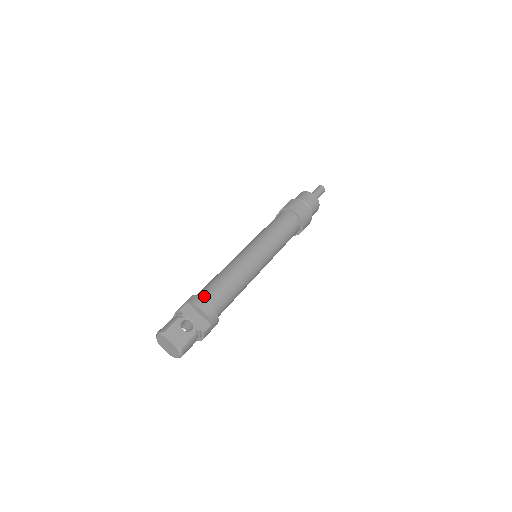
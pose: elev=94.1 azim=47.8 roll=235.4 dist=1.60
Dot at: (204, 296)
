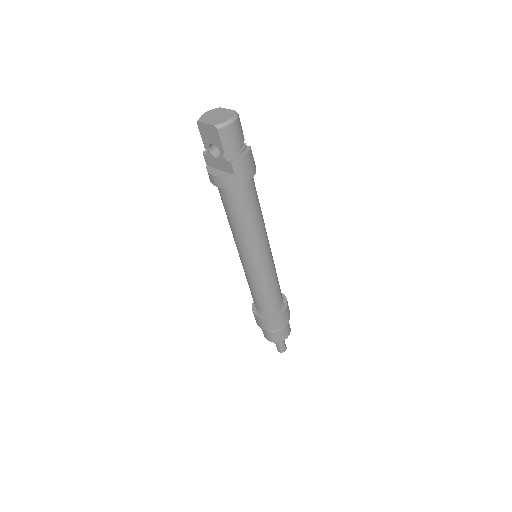
Dot at: occluded
